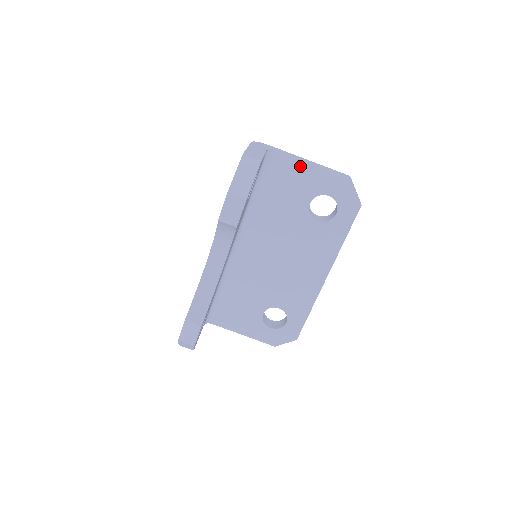
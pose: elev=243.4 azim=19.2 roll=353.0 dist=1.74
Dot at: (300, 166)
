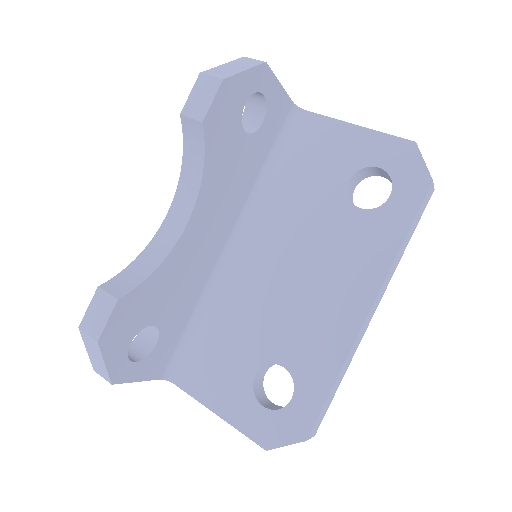
Dot at: (339, 127)
